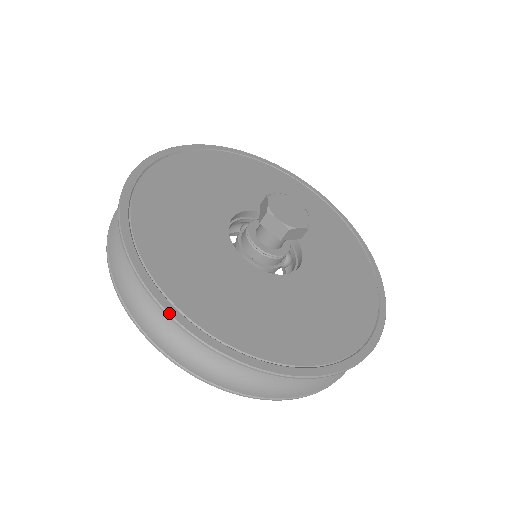
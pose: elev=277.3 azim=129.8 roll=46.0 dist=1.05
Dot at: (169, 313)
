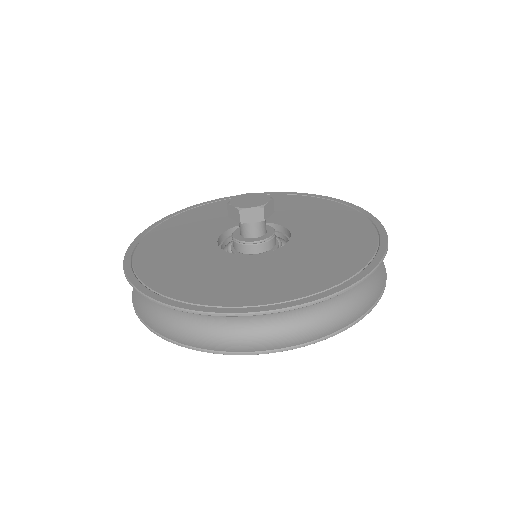
Dot at: (249, 312)
